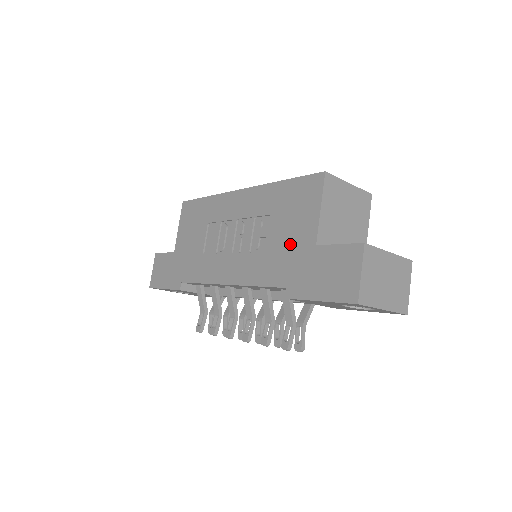
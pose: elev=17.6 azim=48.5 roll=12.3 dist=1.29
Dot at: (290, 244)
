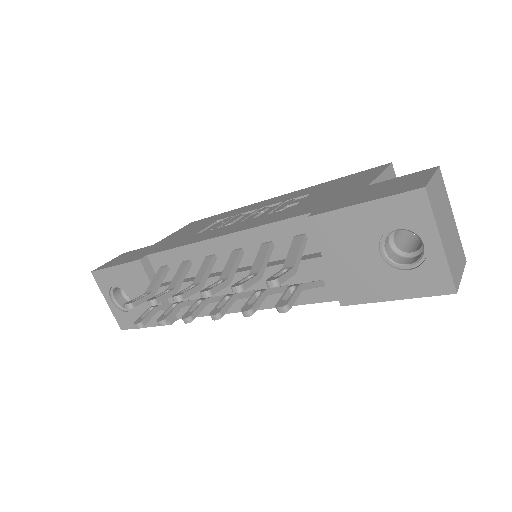
Dot at: (331, 195)
